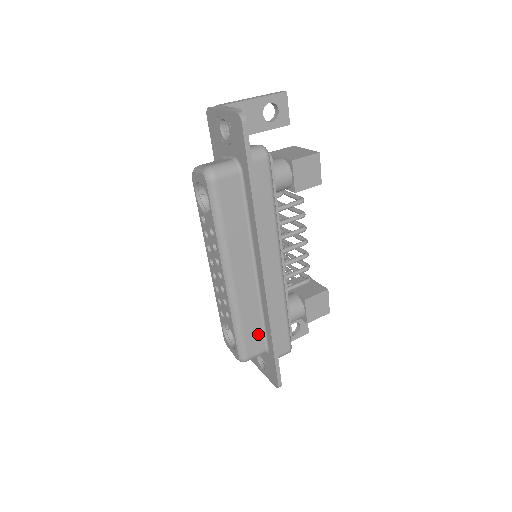
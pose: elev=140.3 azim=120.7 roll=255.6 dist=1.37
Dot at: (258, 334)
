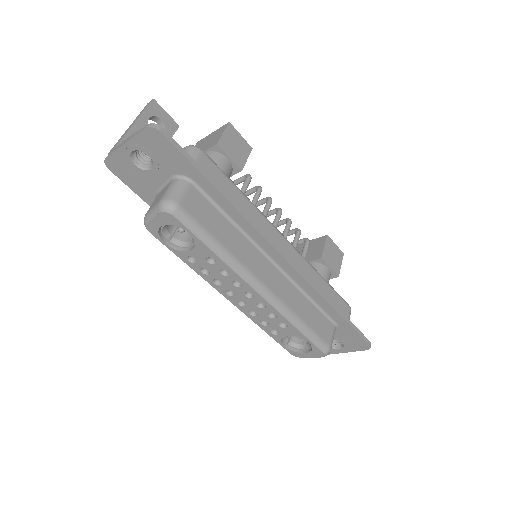
Dot at: (319, 318)
